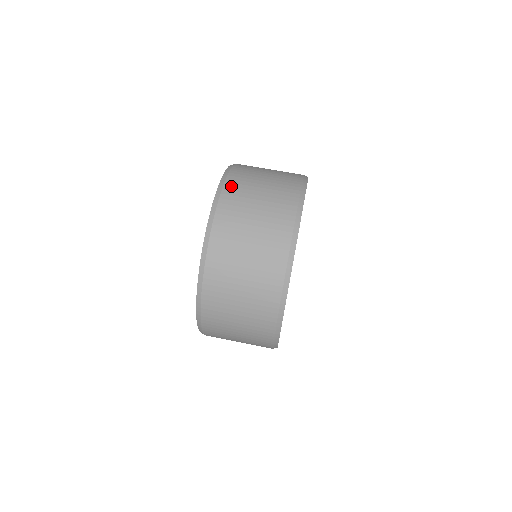
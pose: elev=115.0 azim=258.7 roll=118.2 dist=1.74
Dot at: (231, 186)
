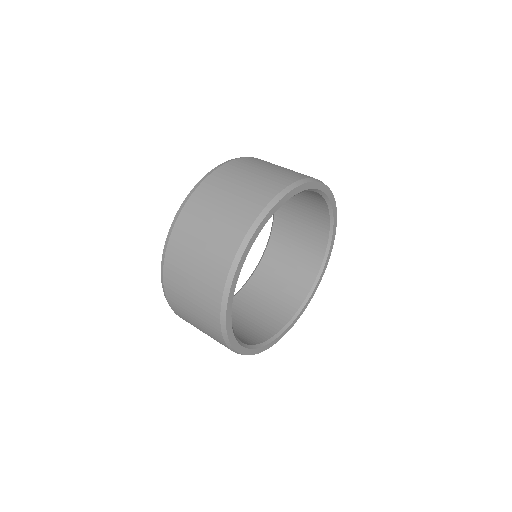
Dot at: (201, 192)
